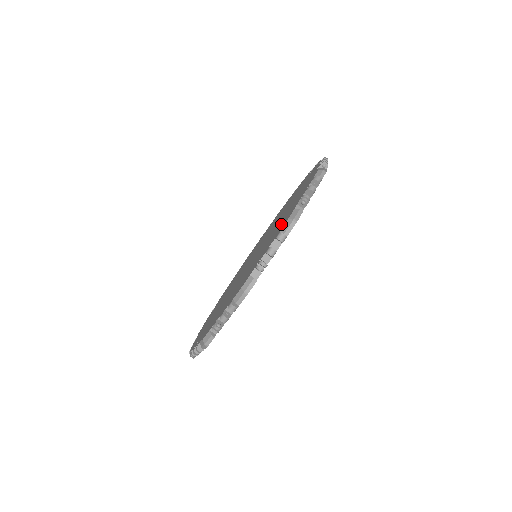
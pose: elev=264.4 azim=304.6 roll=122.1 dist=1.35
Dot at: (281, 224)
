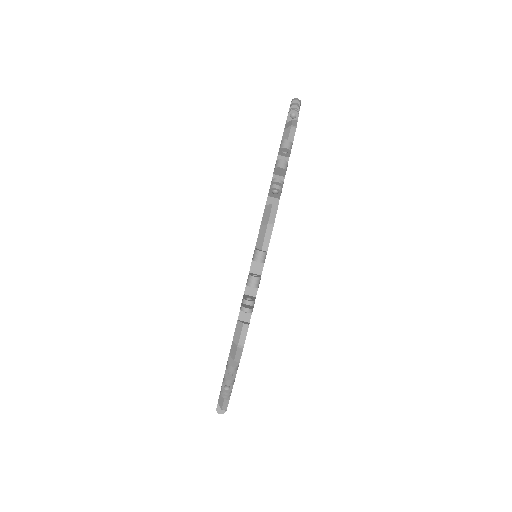
Dot at: occluded
